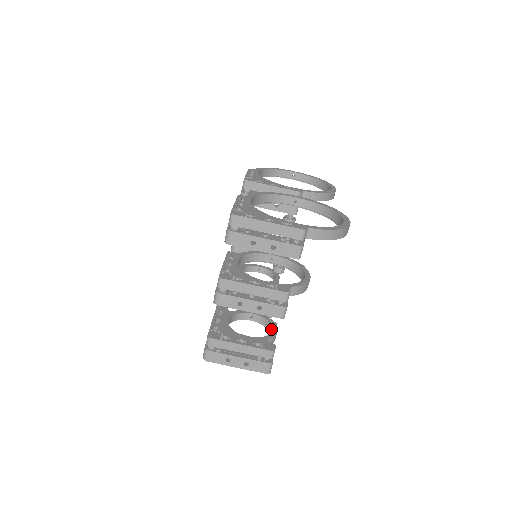
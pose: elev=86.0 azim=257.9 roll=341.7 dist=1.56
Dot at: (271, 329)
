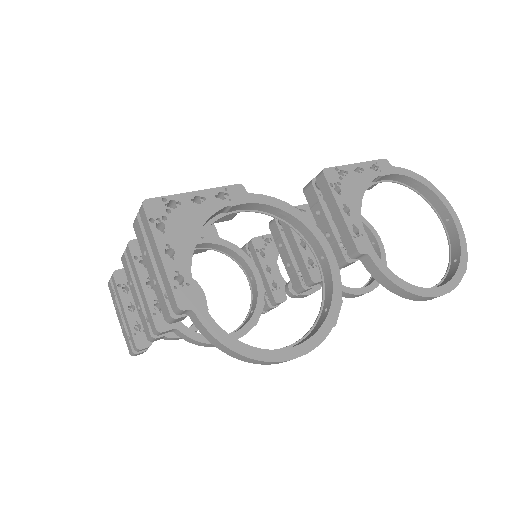
Dot at: occluded
